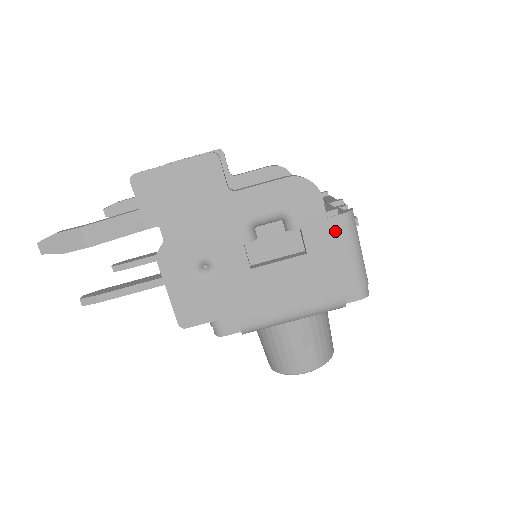
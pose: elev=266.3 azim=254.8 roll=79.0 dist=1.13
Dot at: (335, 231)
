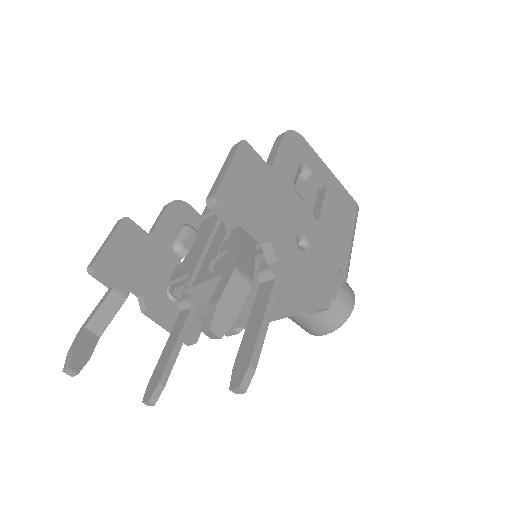
Dot at: occluded
